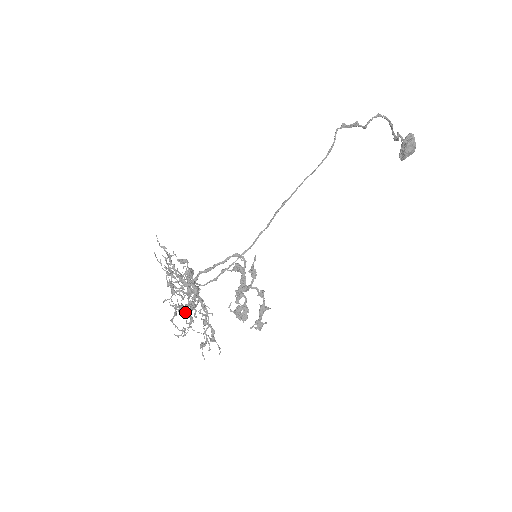
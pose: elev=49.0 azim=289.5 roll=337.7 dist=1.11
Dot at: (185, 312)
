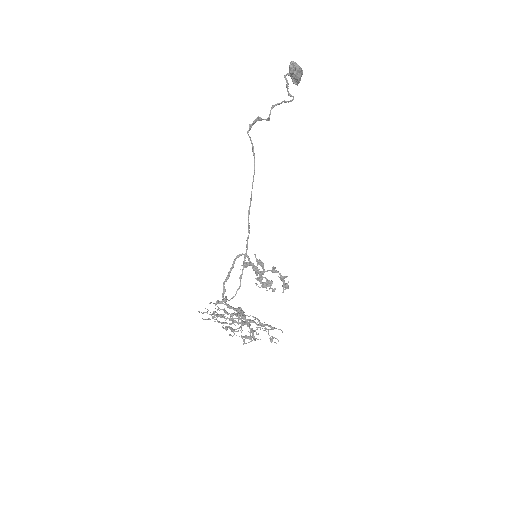
Dot at: (251, 338)
